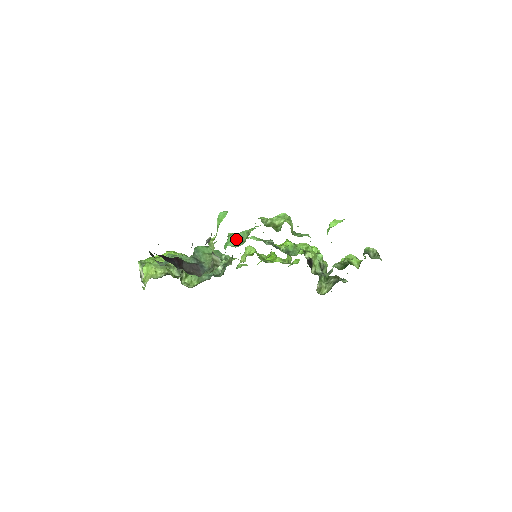
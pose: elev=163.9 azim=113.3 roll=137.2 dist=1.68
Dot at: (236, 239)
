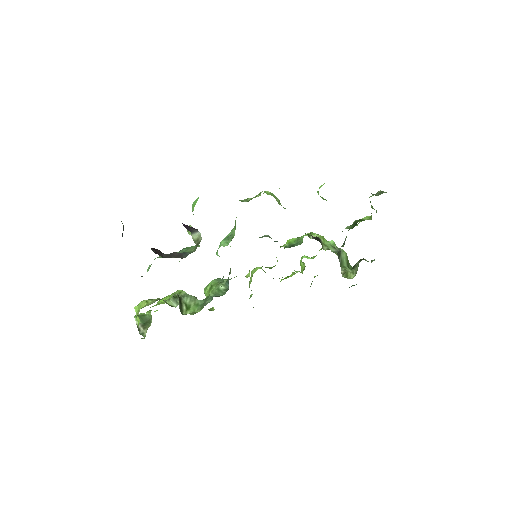
Dot at: (226, 240)
